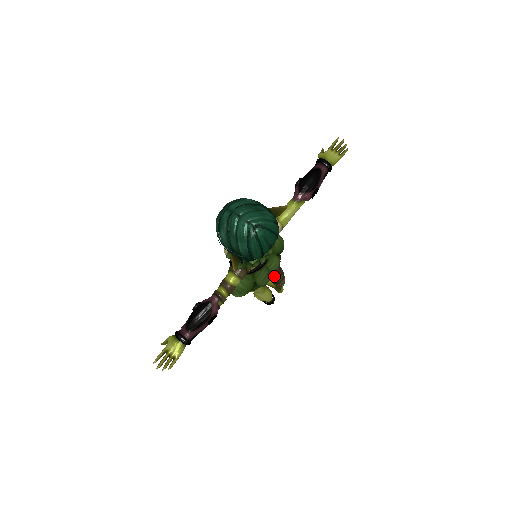
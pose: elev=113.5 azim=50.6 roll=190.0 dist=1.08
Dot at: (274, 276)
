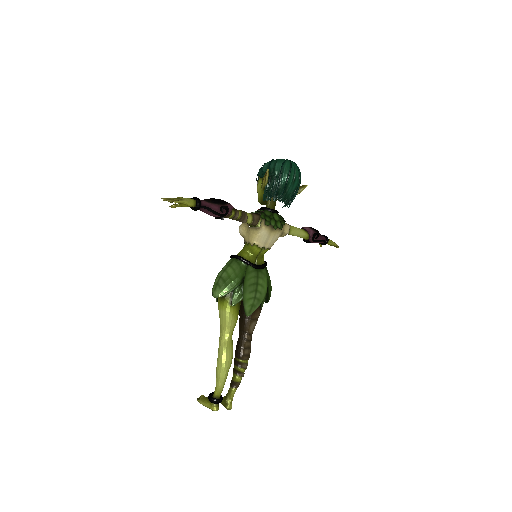
Dot at: (244, 340)
